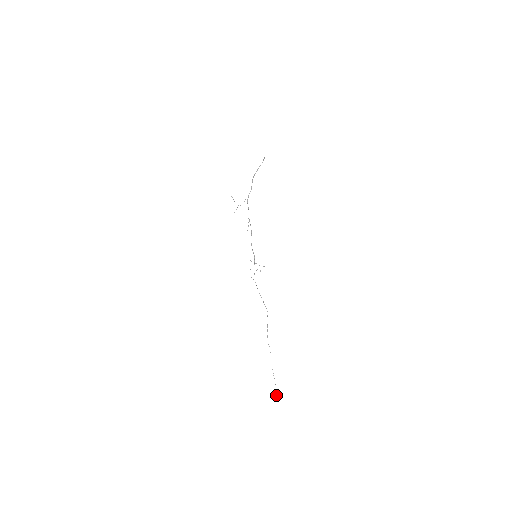
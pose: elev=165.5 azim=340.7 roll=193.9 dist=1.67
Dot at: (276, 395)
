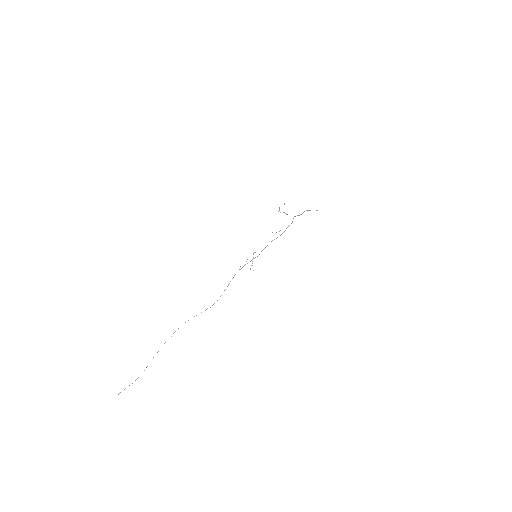
Dot at: occluded
